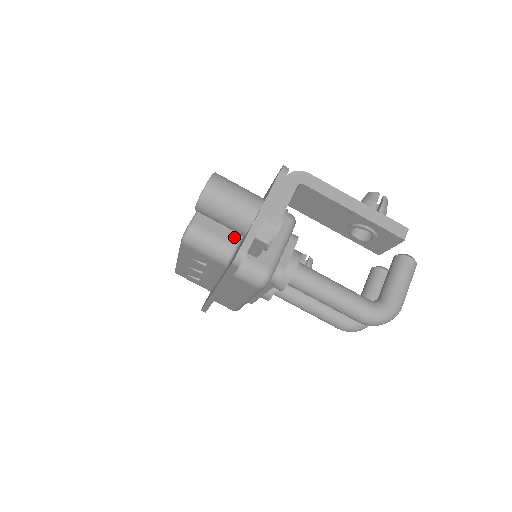
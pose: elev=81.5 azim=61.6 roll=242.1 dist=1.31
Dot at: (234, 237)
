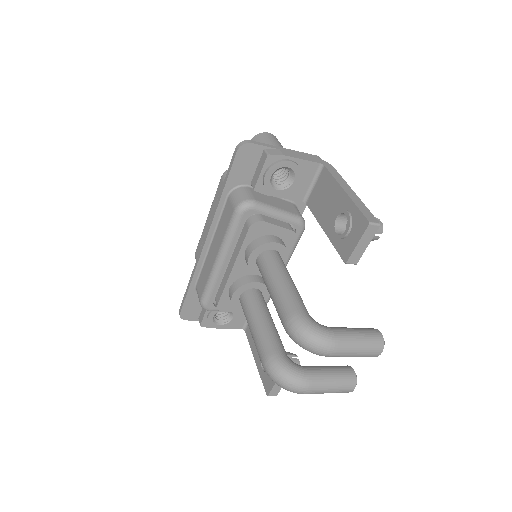
Dot at: occluded
